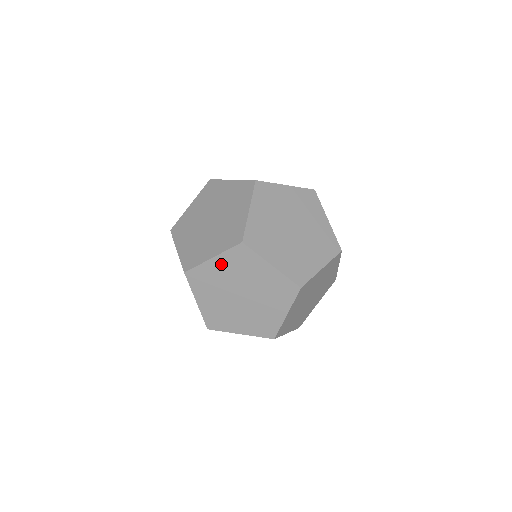
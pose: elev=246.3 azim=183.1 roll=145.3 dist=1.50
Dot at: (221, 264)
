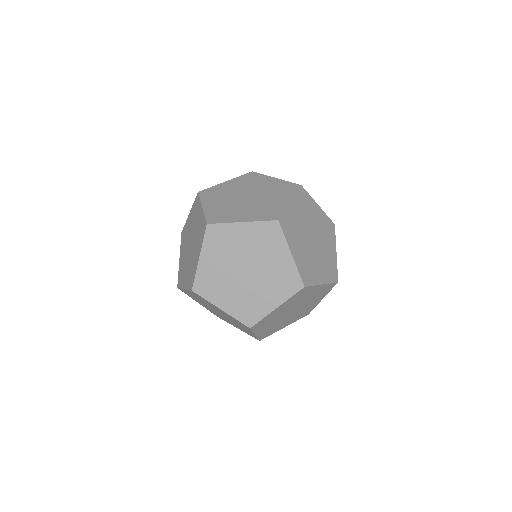
Dot at: (283, 307)
